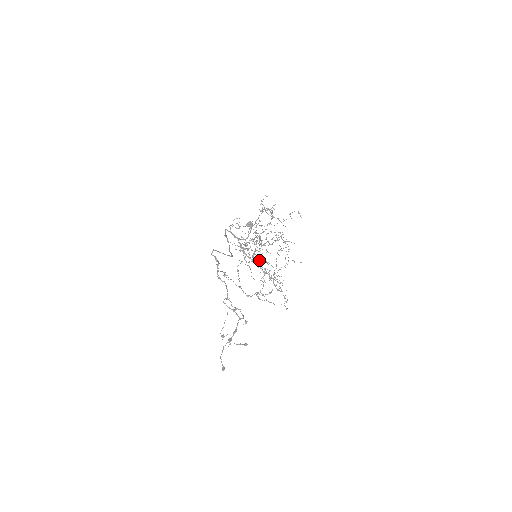
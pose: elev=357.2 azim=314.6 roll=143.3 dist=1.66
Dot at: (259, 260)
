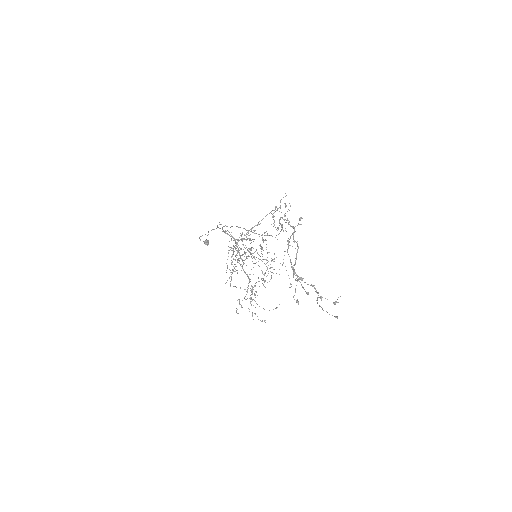
Dot at: occluded
